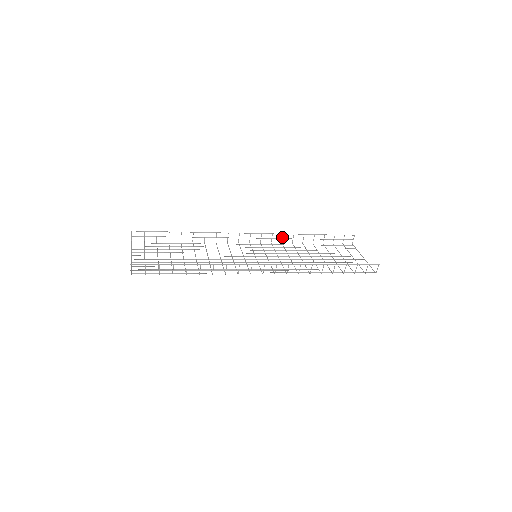
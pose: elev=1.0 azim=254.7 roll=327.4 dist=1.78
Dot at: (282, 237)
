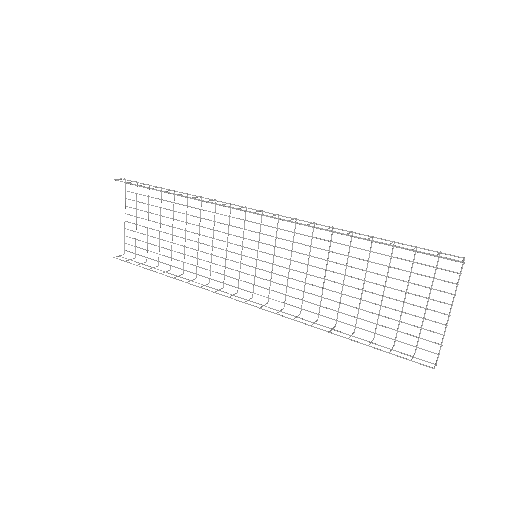
Dot at: occluded
